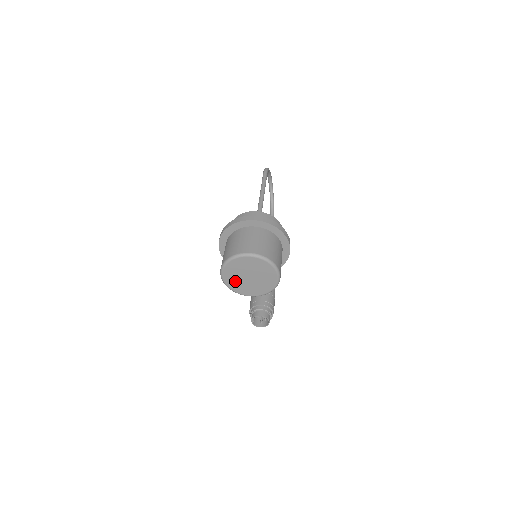
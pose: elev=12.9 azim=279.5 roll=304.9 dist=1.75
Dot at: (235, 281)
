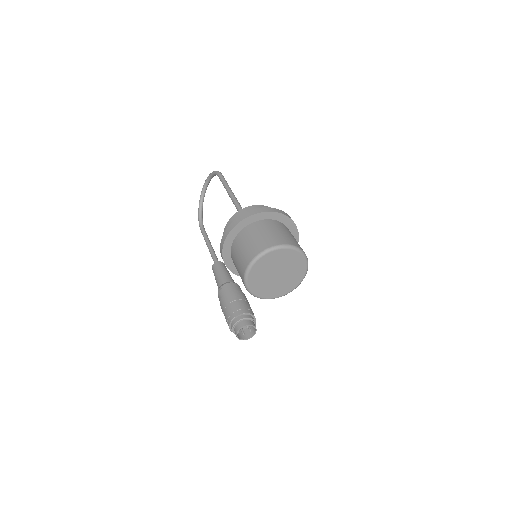
Dot at: (259, 277)
